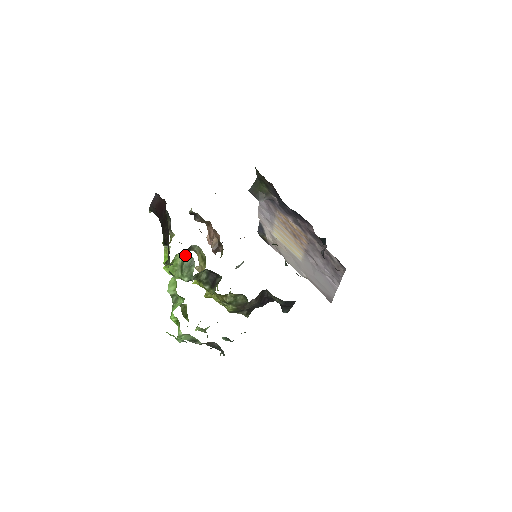
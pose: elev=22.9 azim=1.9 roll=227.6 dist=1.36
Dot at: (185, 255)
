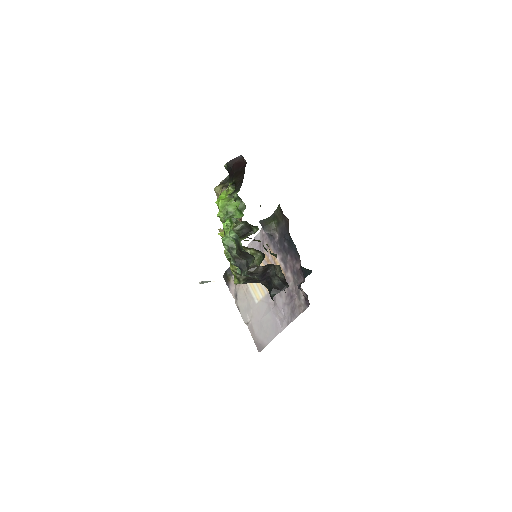
Dot at: (240, 202)
